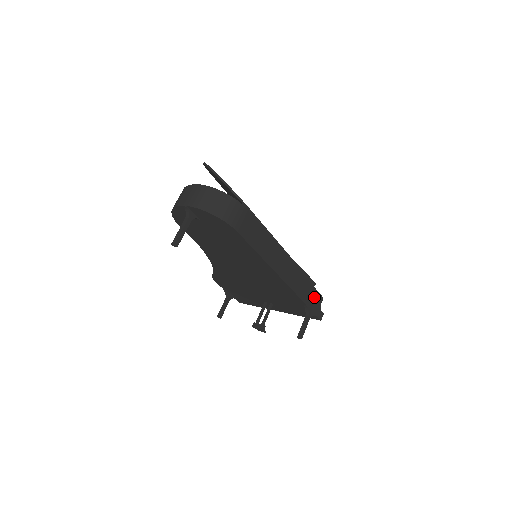
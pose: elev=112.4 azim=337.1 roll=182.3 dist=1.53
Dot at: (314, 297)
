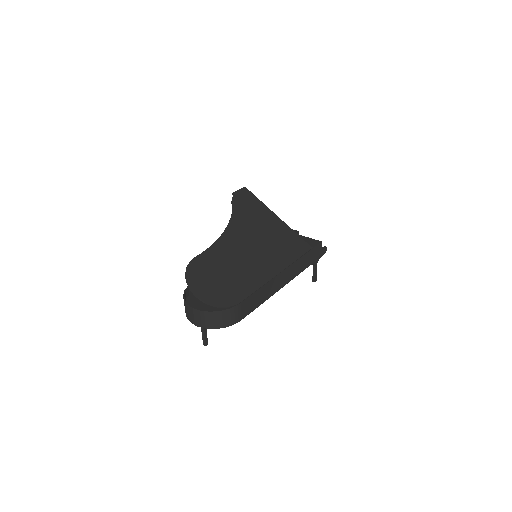
Dot at: (314, 253)
